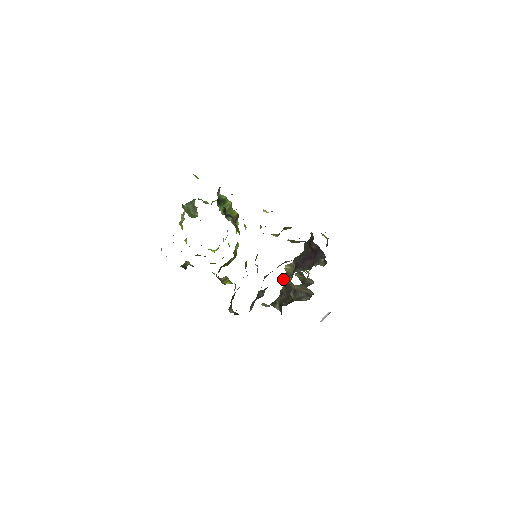
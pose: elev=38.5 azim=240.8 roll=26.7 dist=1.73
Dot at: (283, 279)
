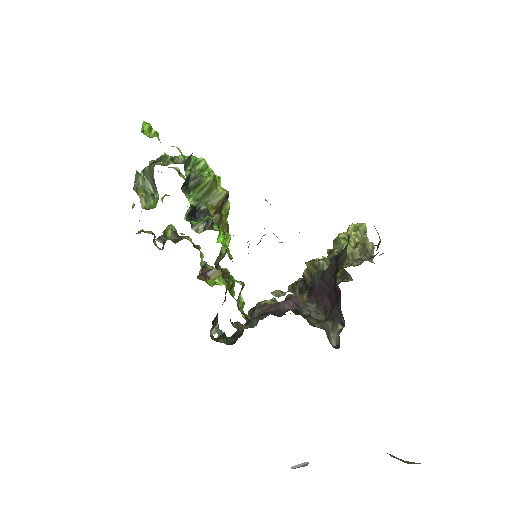
Dot at: (304, 272)
